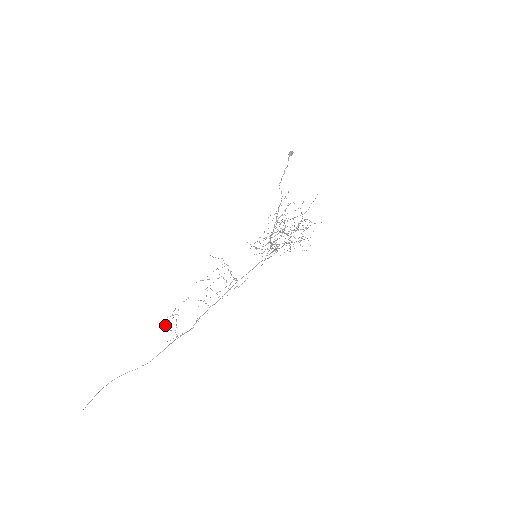
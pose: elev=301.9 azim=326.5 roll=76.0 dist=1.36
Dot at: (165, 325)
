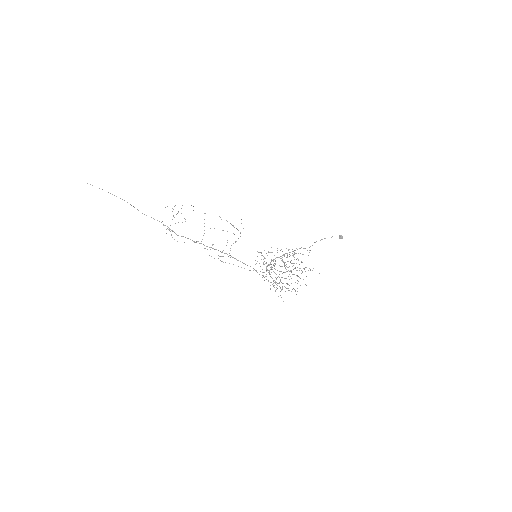
Dot at: occluded
